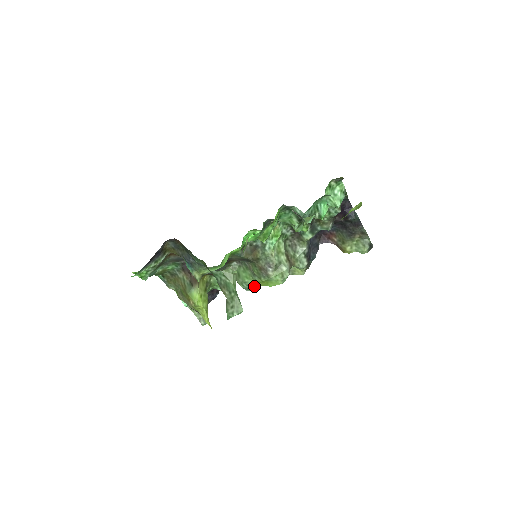
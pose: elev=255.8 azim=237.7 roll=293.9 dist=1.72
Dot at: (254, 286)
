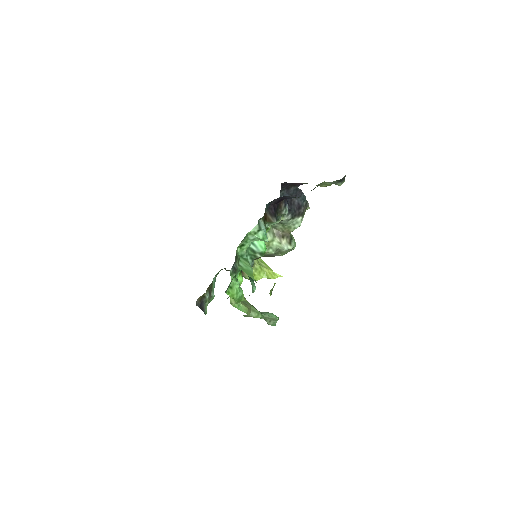
Dot at: occluded
